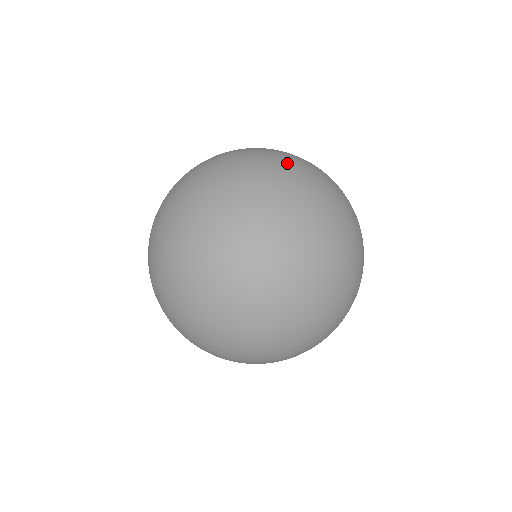
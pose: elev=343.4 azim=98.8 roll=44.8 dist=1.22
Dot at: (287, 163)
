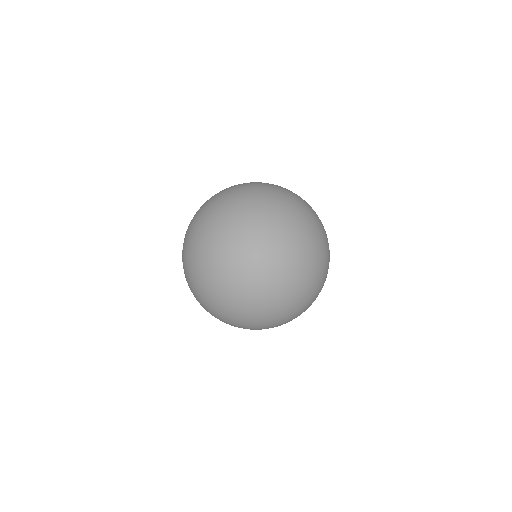
Dot at: (262, 191)
